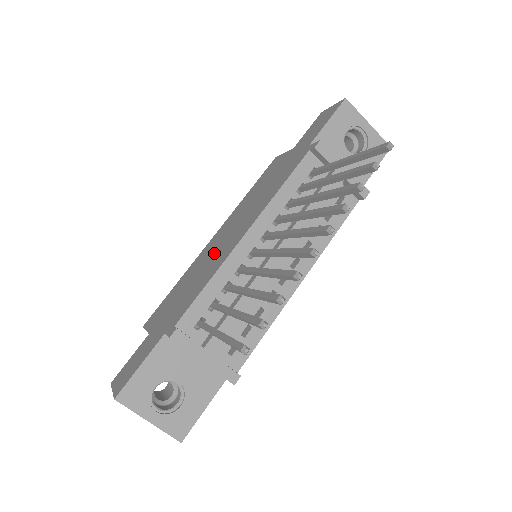
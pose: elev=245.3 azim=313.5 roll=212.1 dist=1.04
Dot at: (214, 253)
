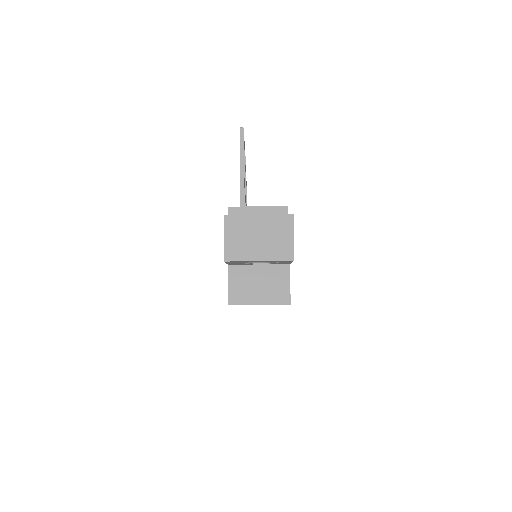
Dot at: occluded
